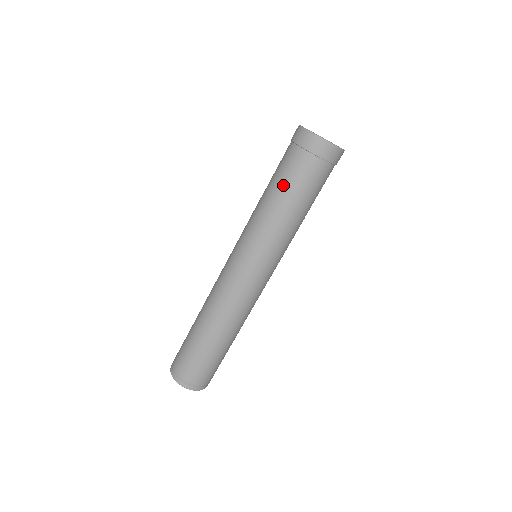
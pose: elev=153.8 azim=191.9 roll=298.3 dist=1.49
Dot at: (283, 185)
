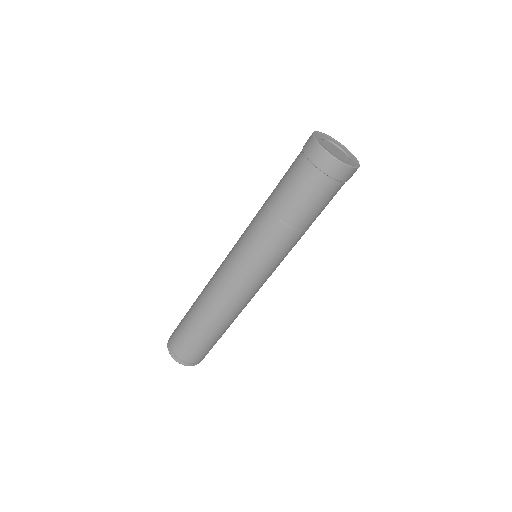
Dot at: (280, 181)
